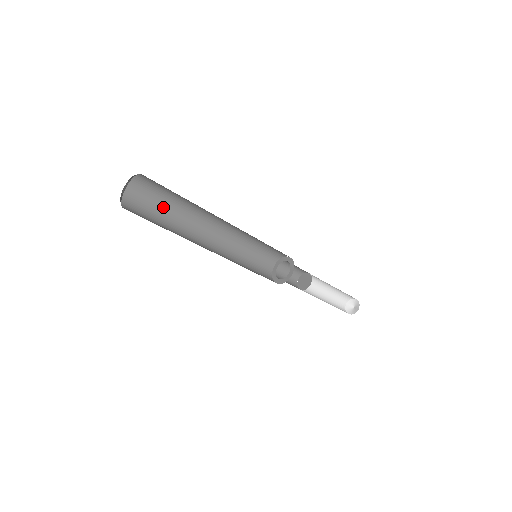
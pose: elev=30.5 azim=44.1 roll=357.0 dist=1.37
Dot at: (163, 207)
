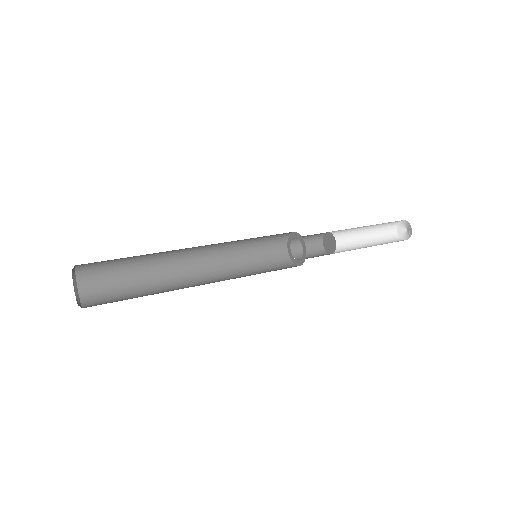
Dot at: (126, 263)
